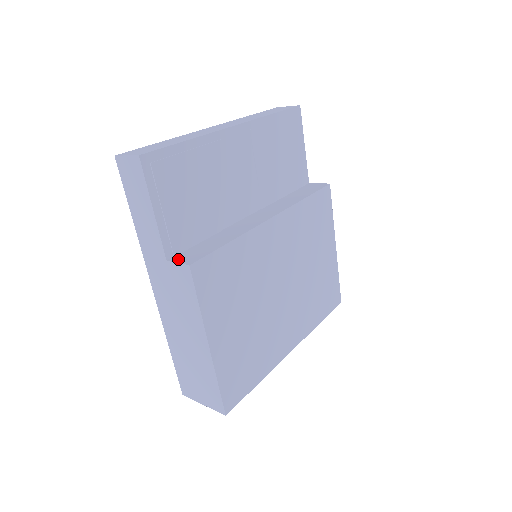
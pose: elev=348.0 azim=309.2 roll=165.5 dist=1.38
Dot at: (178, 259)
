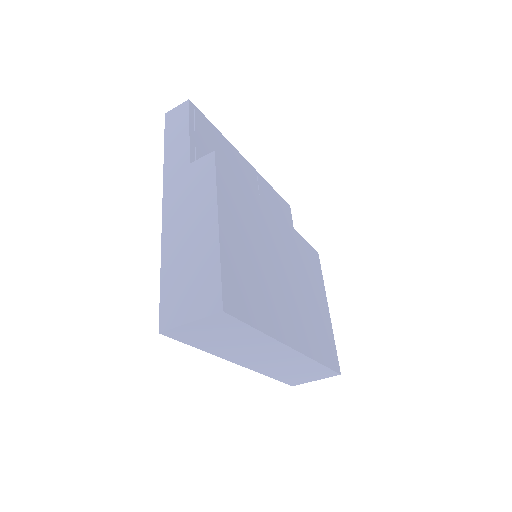
Dot at: occluded
